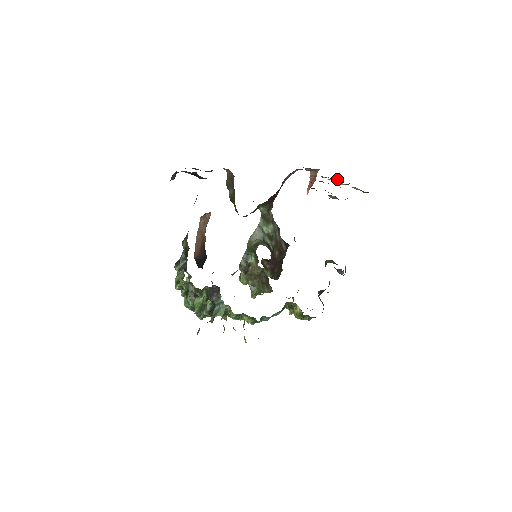
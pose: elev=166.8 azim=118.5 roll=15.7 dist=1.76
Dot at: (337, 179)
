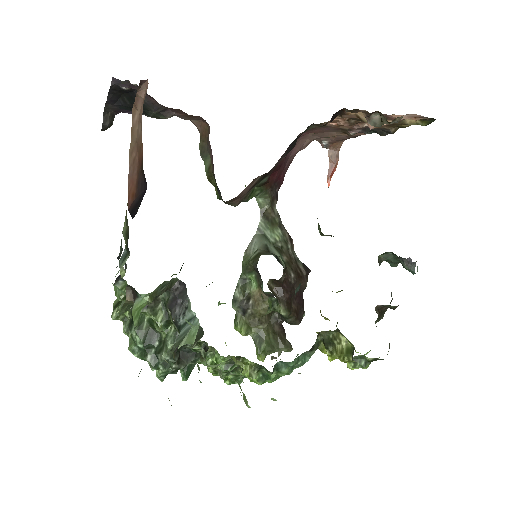
Dot at: (373, 132)
